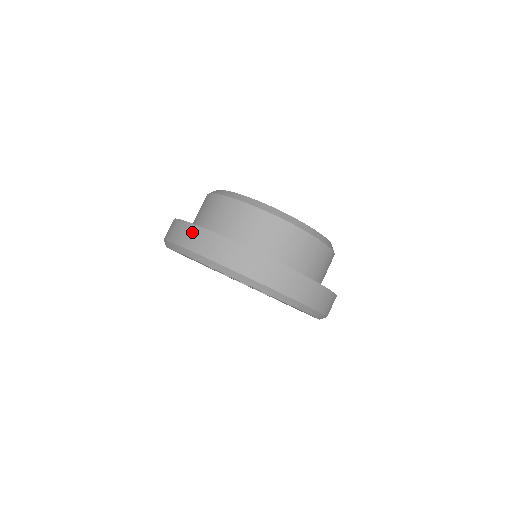
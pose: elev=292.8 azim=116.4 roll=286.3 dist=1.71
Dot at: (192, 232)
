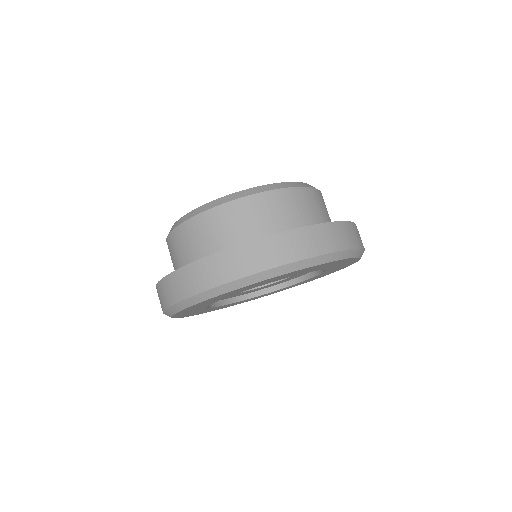
Dot at: (235, 257)
